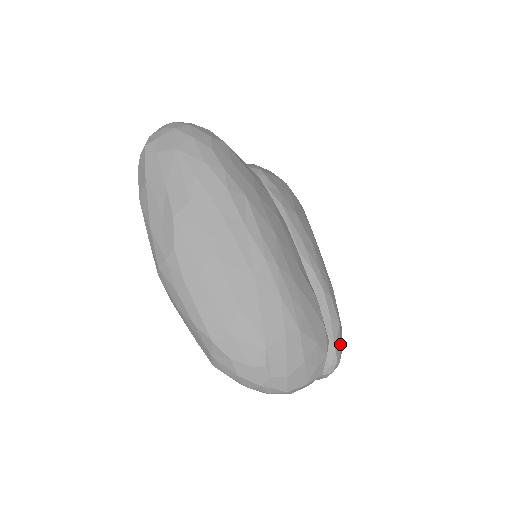
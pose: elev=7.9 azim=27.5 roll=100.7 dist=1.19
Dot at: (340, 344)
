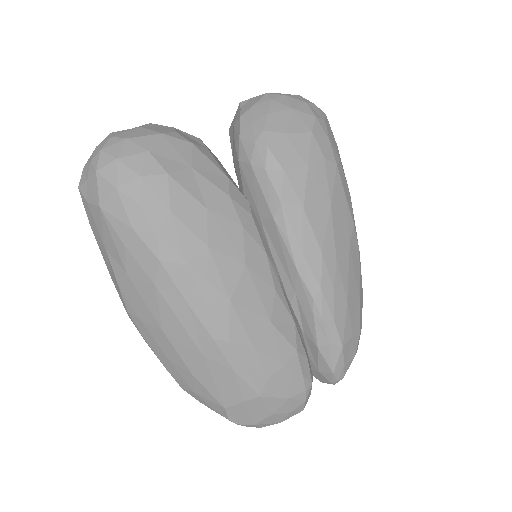
Dot at: (343, 364)
